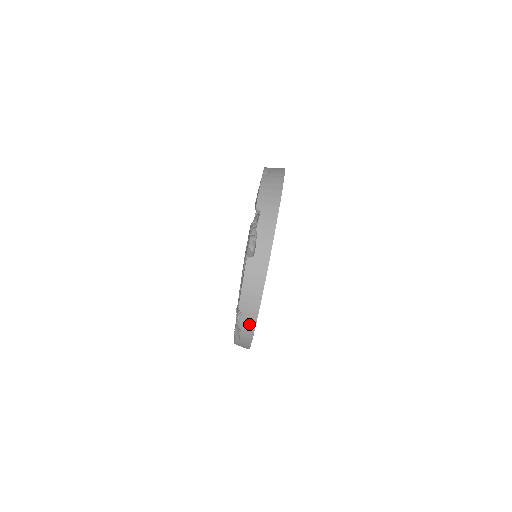
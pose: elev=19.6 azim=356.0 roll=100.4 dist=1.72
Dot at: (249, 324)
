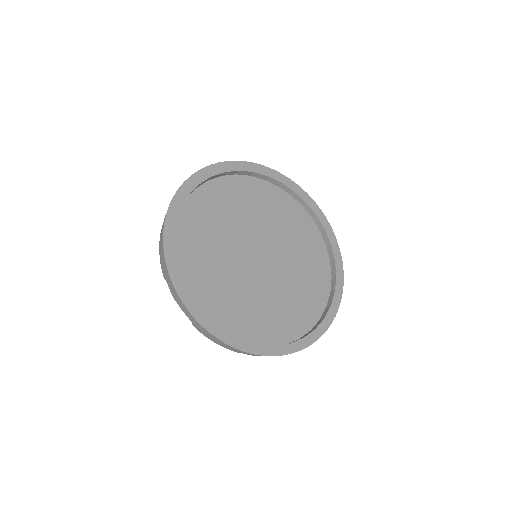
Dot at: (258, 355)
